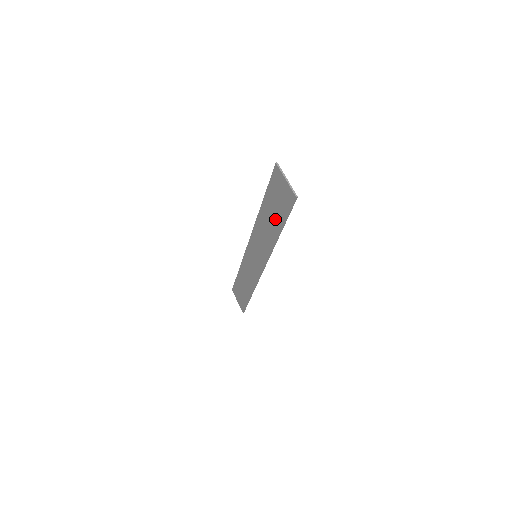
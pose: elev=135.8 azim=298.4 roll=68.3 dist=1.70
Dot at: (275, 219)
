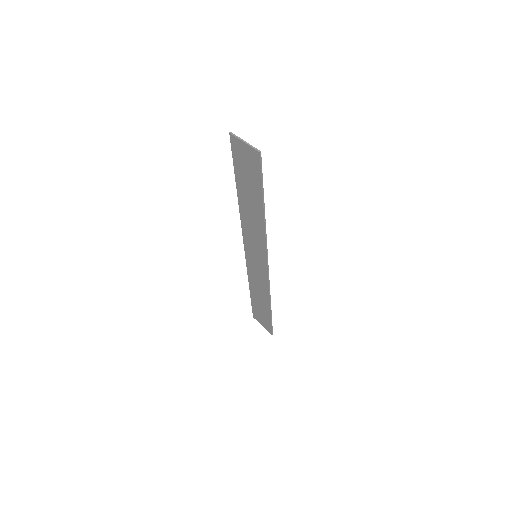
Dot at: (253, 196)
